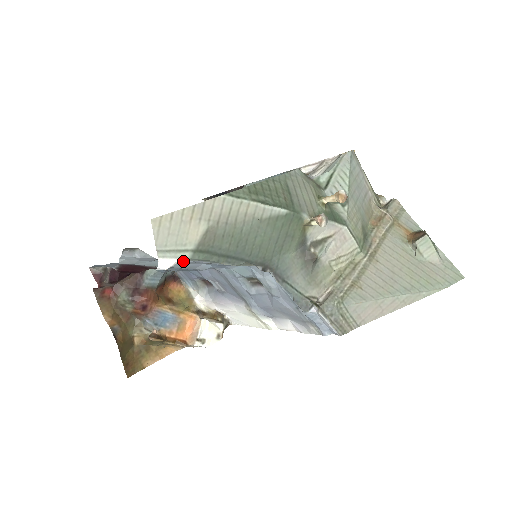
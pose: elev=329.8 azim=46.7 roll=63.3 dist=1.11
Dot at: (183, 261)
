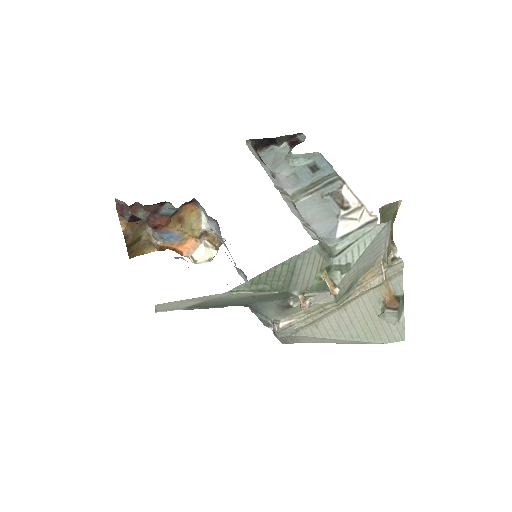
Dot at: occluded
